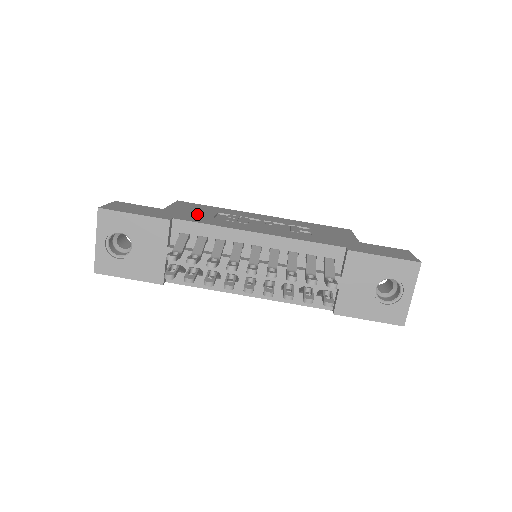
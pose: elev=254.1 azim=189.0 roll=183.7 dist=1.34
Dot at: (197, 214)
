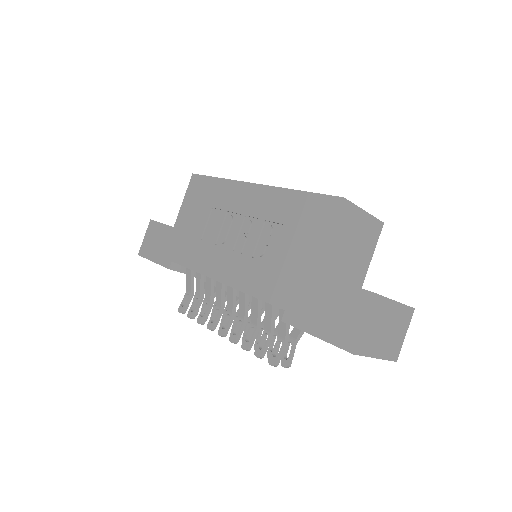
Dot at: (192, 231)
